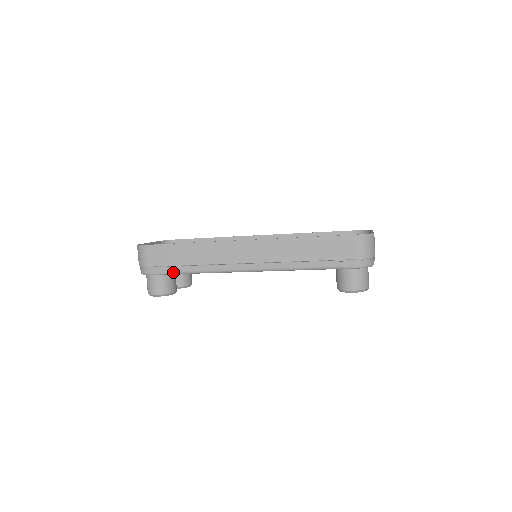
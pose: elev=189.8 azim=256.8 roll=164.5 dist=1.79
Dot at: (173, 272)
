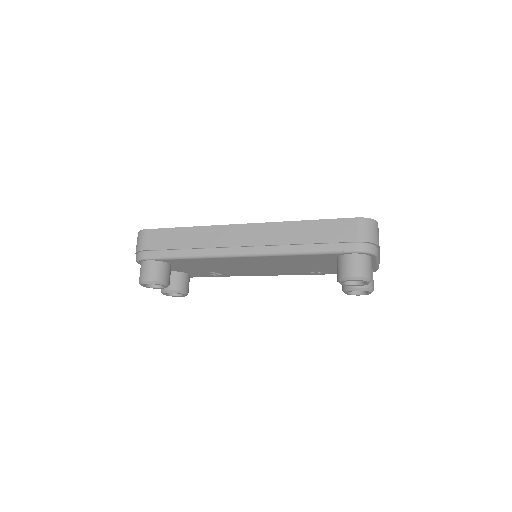
Dot at: (168, 256)
